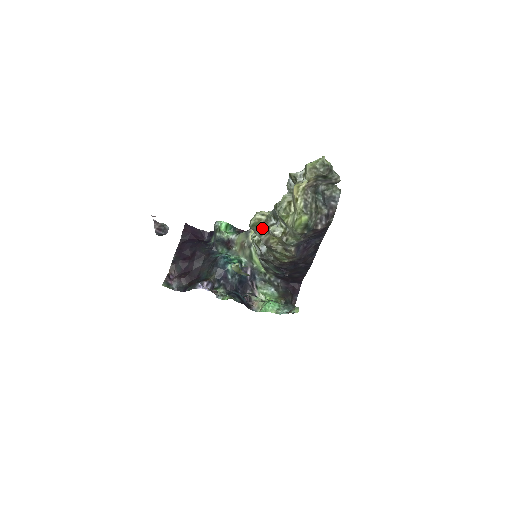
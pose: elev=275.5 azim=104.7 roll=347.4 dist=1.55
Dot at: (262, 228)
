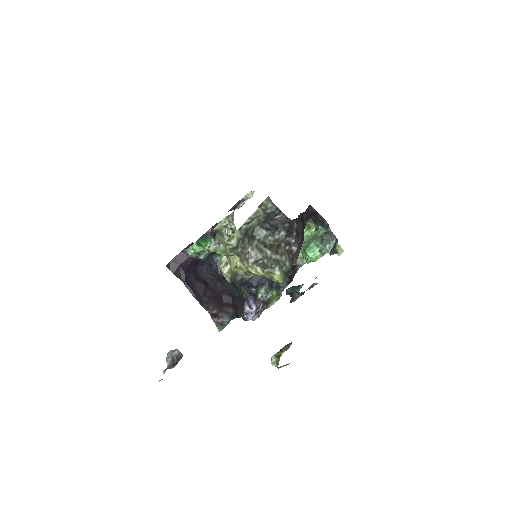
Dot at: occluded
